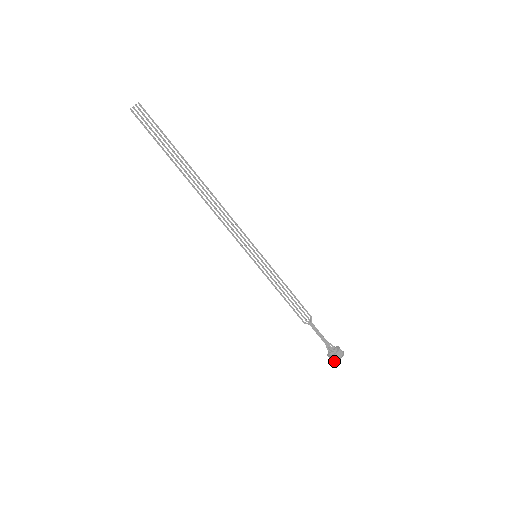
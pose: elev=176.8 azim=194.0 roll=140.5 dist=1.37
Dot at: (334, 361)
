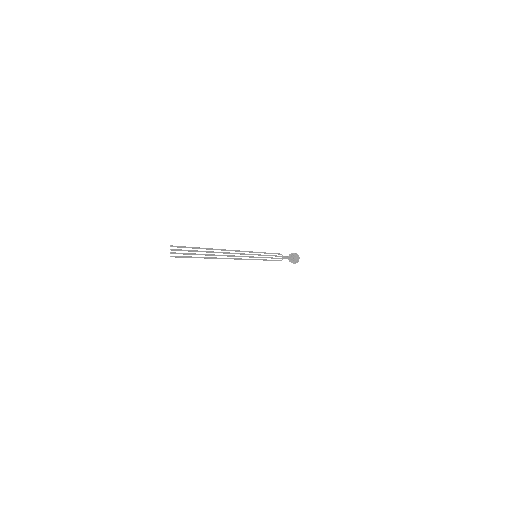
Dot at: (296, 262)
